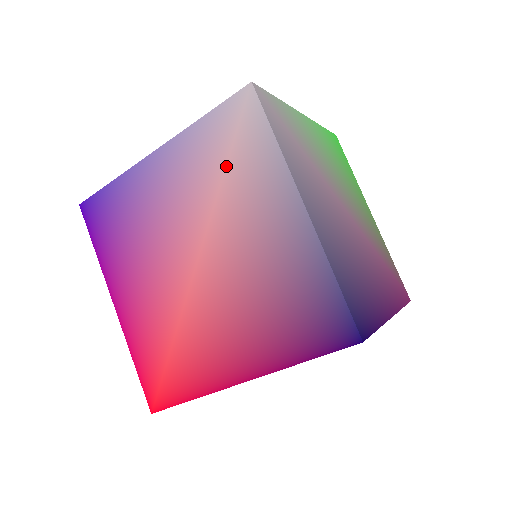
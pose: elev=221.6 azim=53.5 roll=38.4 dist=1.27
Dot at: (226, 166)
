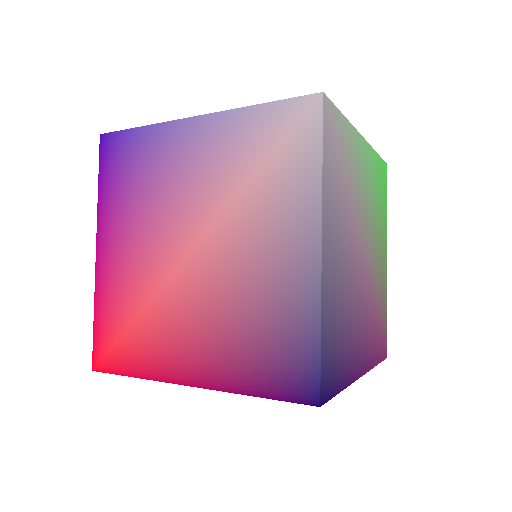
Dot at: (260, 167)
